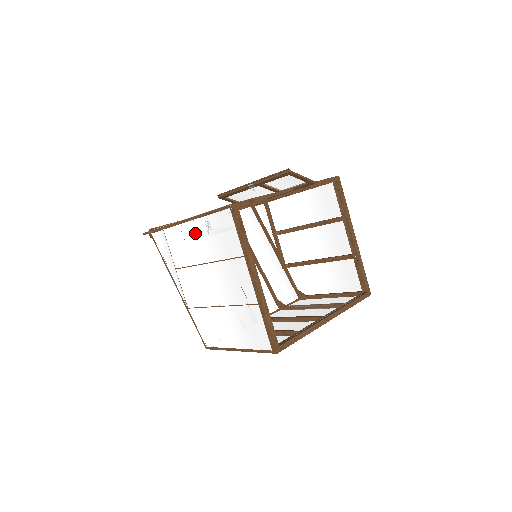
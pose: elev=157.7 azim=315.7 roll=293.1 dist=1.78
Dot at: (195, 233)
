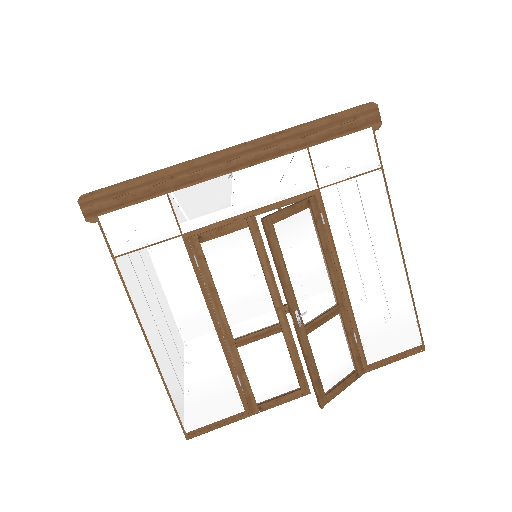
Dot at: occluded
